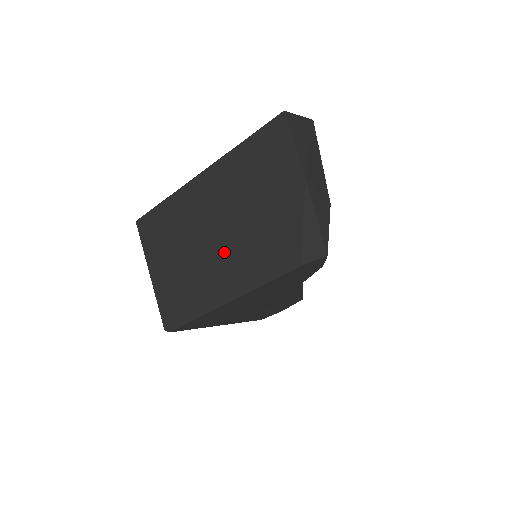
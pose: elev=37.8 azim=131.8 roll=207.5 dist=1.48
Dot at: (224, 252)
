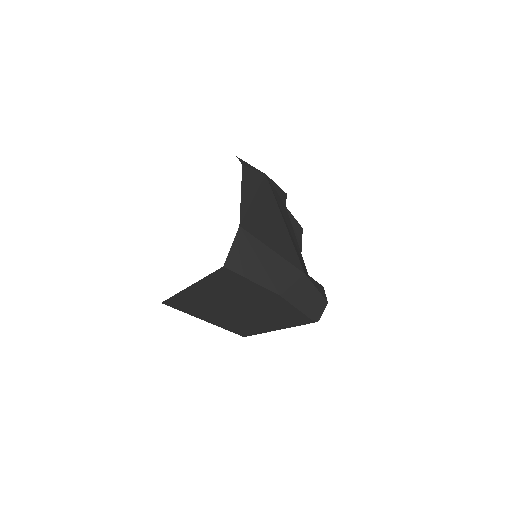
Dot at: (252, 317)
